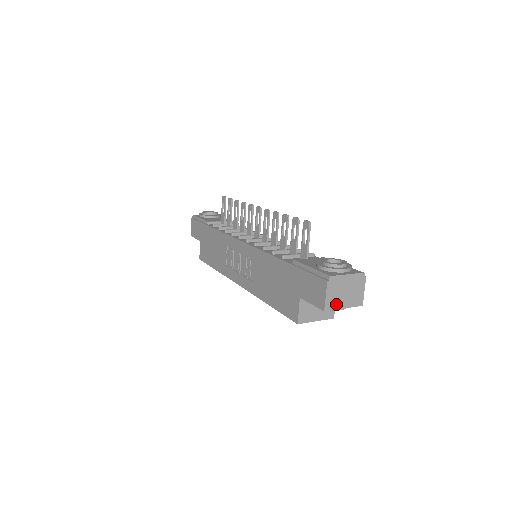
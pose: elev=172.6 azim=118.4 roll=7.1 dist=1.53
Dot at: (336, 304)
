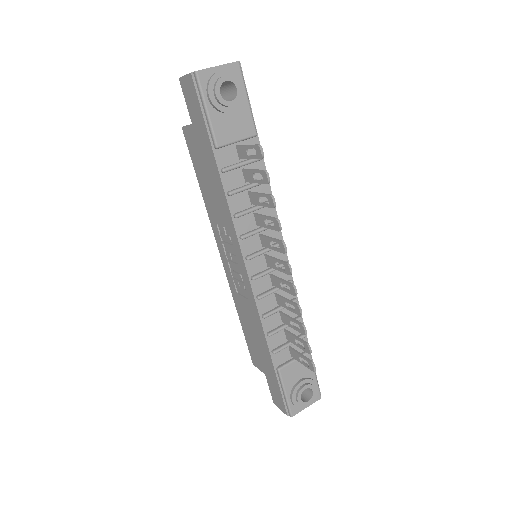
Dot at: occluded
